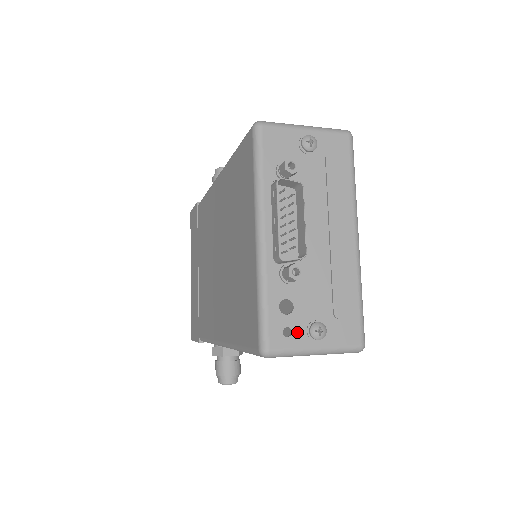
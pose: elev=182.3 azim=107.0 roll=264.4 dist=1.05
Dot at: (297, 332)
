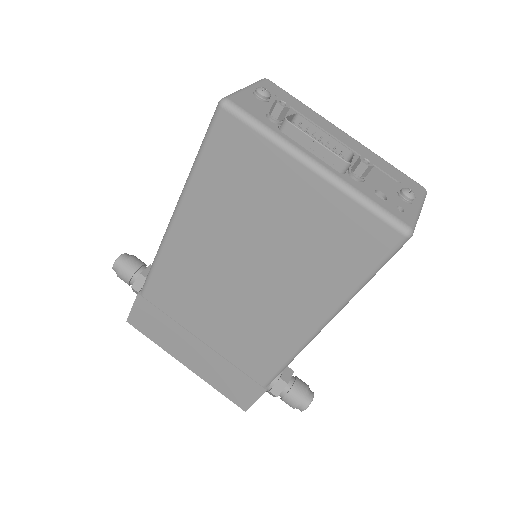
Dot at: (402, 205)
